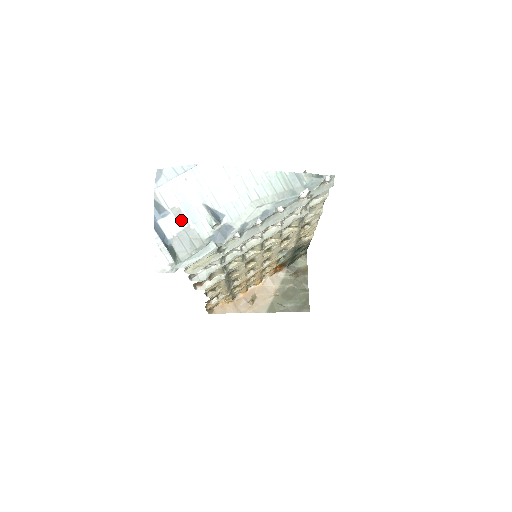
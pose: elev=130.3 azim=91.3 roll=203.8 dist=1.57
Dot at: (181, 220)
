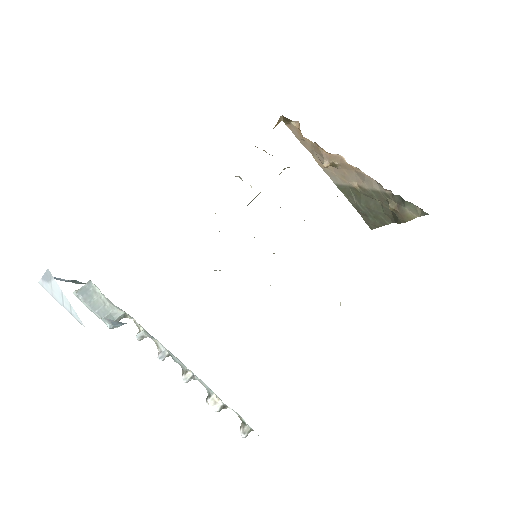
Dot at: occluded
